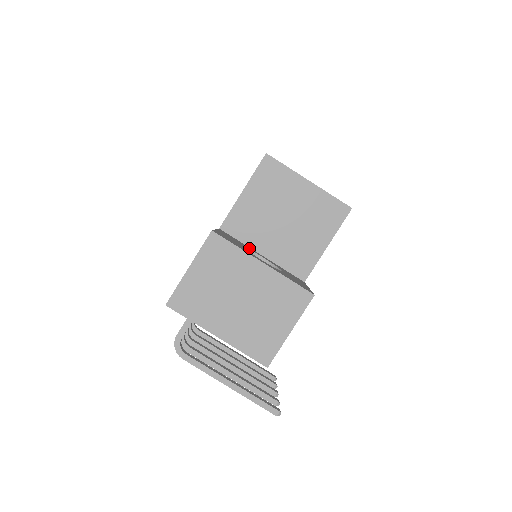
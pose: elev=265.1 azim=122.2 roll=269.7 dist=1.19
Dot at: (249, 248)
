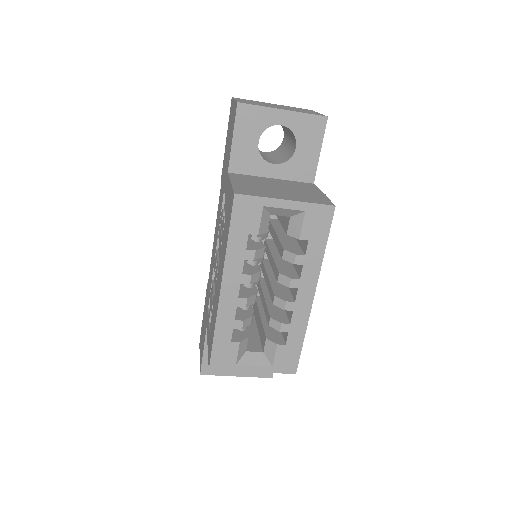
Dot at: occluded
